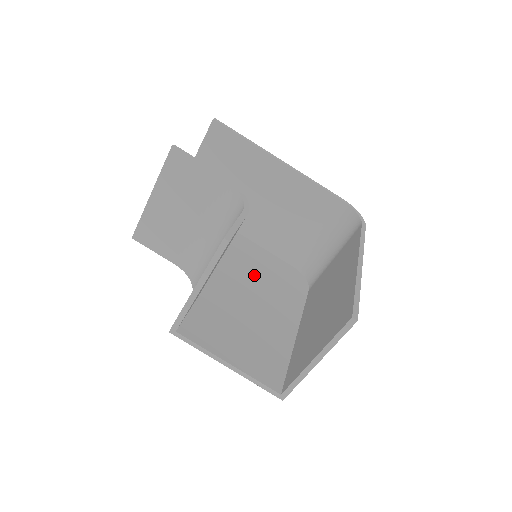
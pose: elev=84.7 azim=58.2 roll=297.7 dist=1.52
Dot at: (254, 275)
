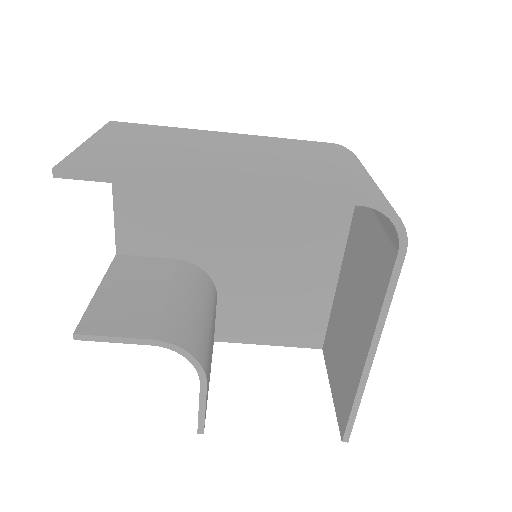
Dot at: (271, 219)
